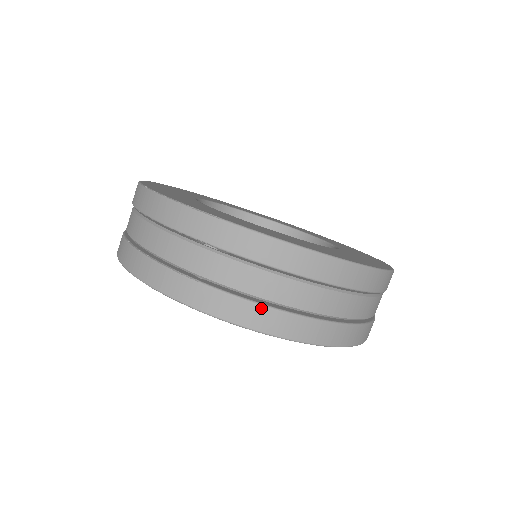
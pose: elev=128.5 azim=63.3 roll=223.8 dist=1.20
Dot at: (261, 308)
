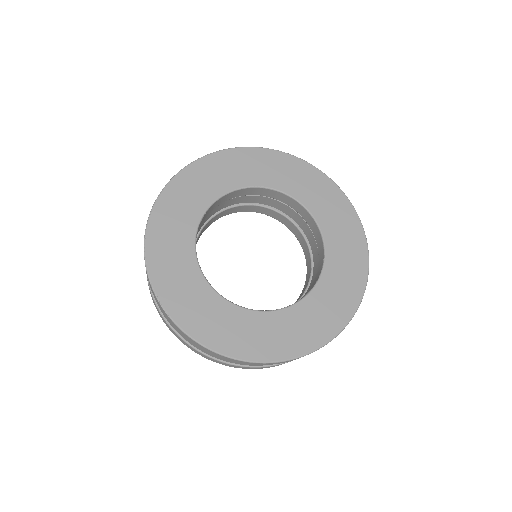
Dot at: (202, 354)
